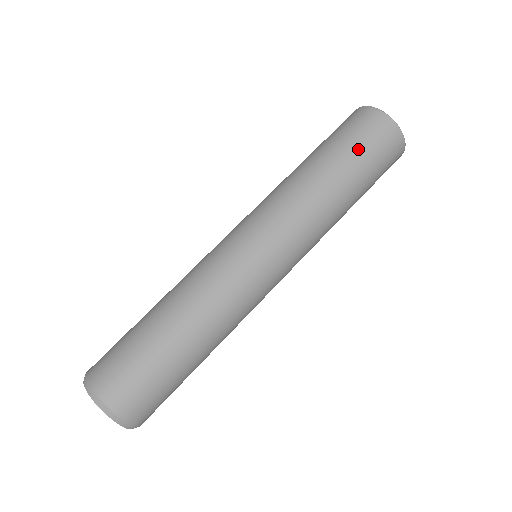
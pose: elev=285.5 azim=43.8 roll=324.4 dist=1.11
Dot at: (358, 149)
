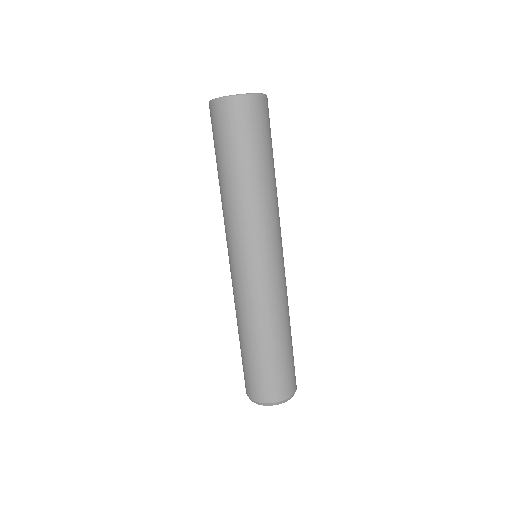
Dot at: (223, 144)
